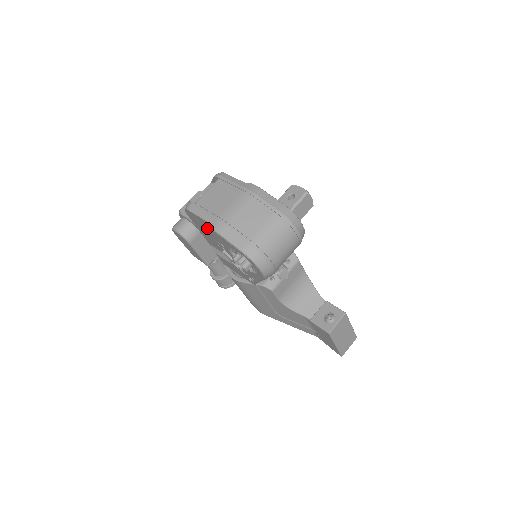
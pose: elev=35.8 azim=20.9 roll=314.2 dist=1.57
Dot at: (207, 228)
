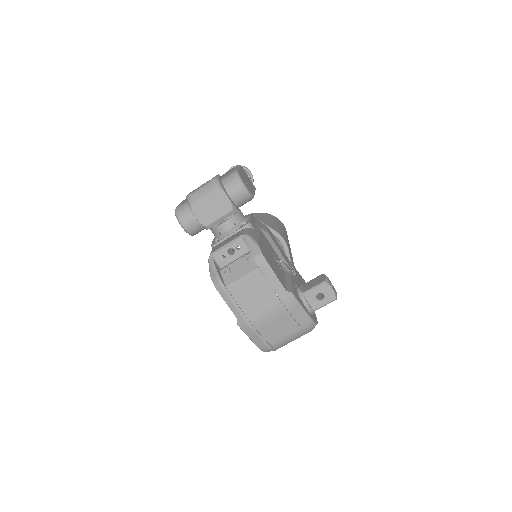
Dot at: occluded
